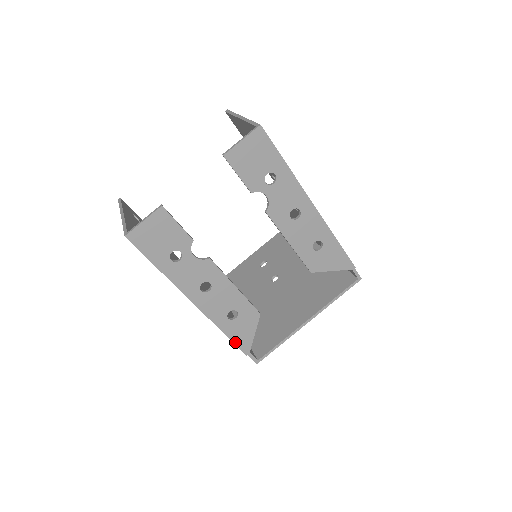
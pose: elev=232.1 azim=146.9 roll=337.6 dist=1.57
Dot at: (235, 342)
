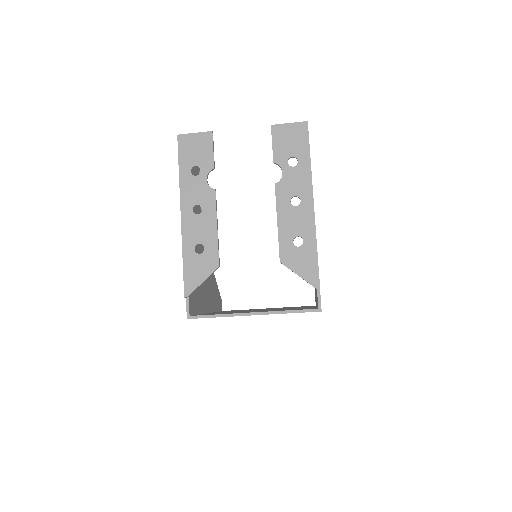
Dot at: (185, 276)
